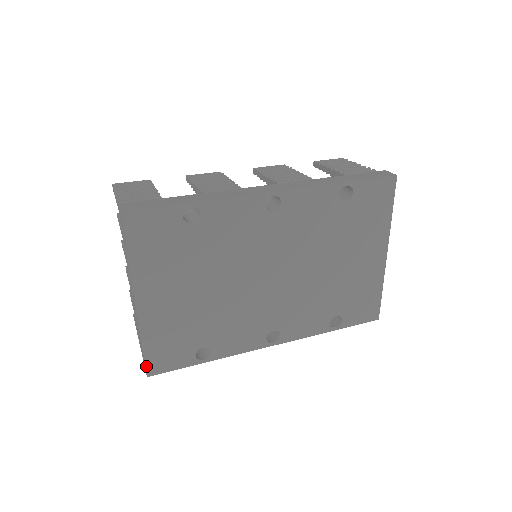
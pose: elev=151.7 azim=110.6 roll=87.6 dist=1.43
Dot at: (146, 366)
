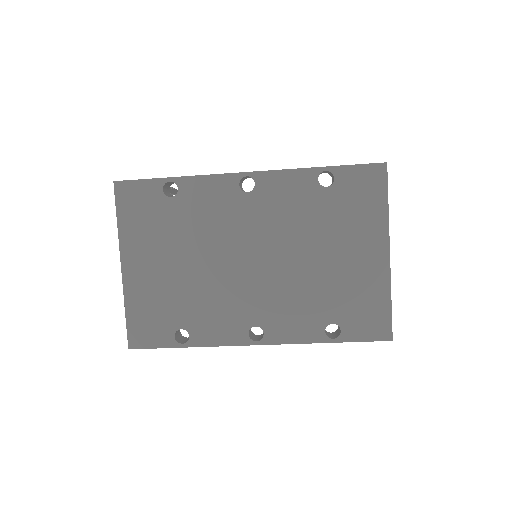
Dot at: (128, 337)
